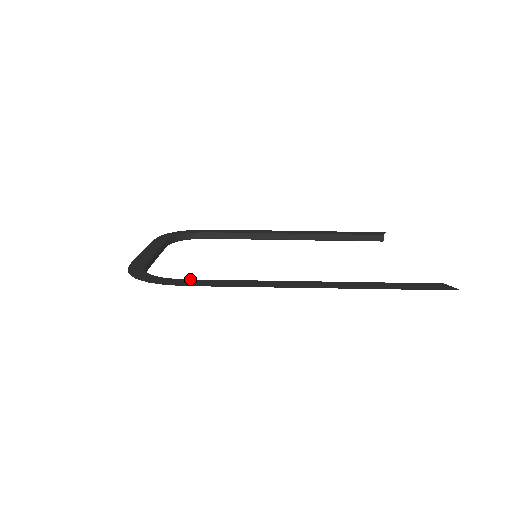
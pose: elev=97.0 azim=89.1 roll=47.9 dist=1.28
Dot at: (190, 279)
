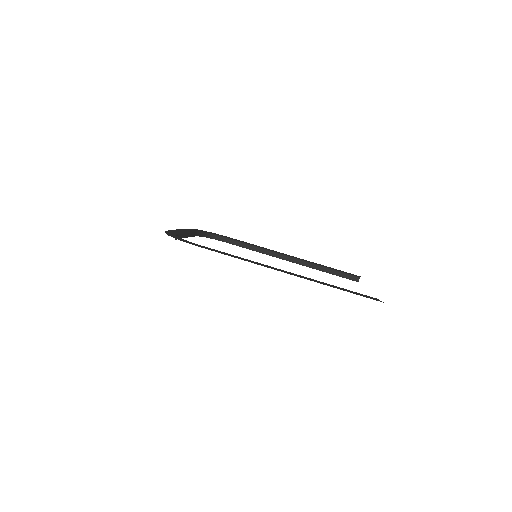
Dot at: (204, 246)
